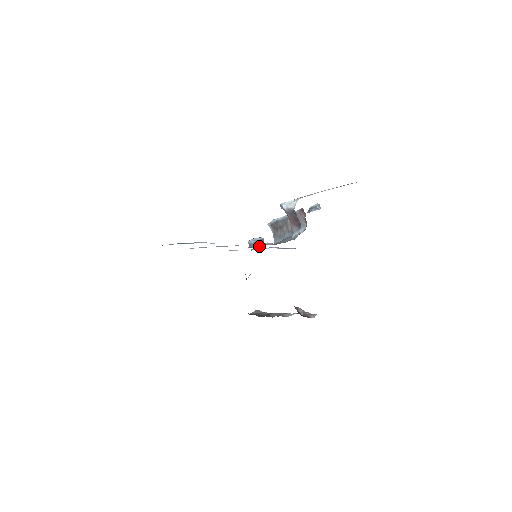
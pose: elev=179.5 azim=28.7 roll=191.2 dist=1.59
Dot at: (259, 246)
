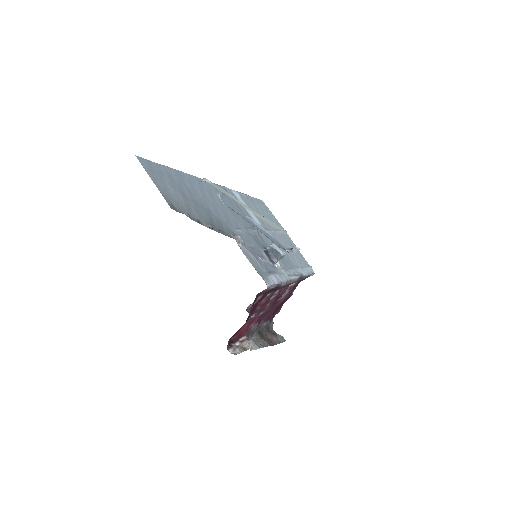
Dot at: (271, 254)
